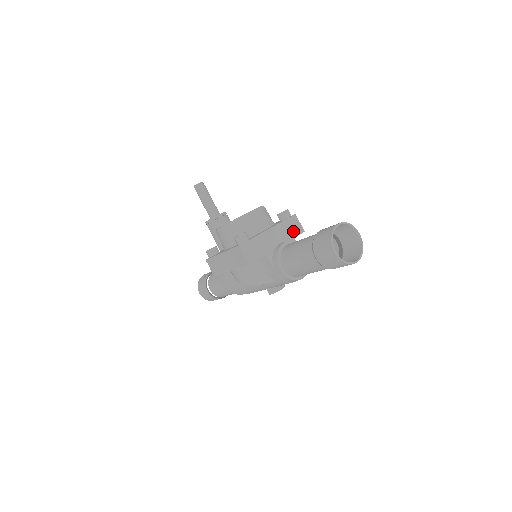
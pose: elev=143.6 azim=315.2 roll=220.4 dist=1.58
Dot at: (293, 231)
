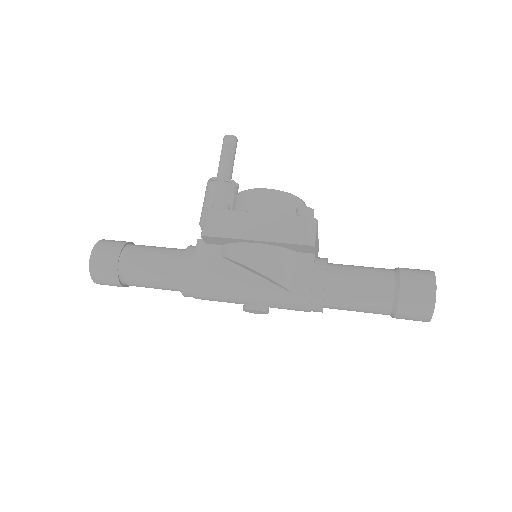
Dot at: occluded
